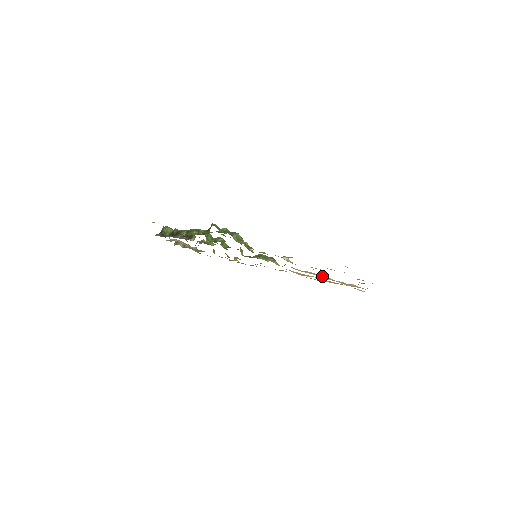
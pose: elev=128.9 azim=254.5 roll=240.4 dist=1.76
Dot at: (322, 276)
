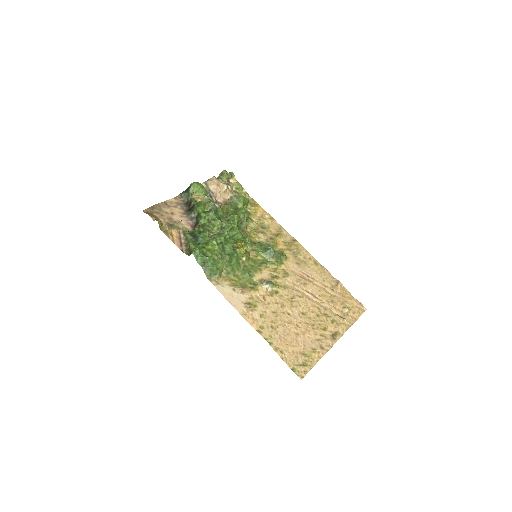
Dot at: (314, 295)
